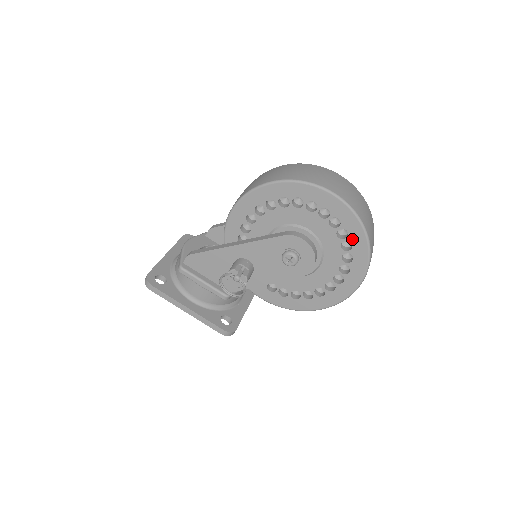
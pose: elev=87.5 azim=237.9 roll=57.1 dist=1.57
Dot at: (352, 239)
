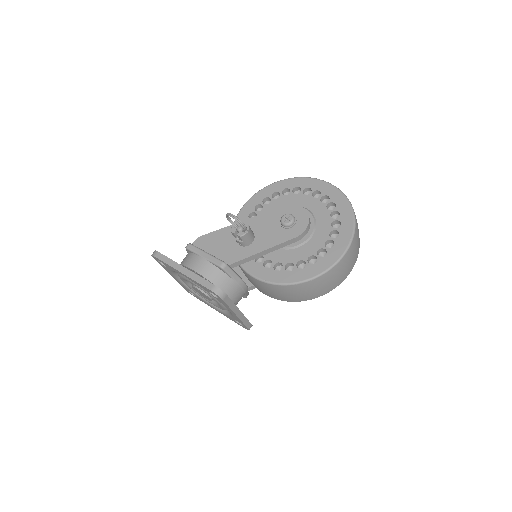
Dot at: (339, 209)
